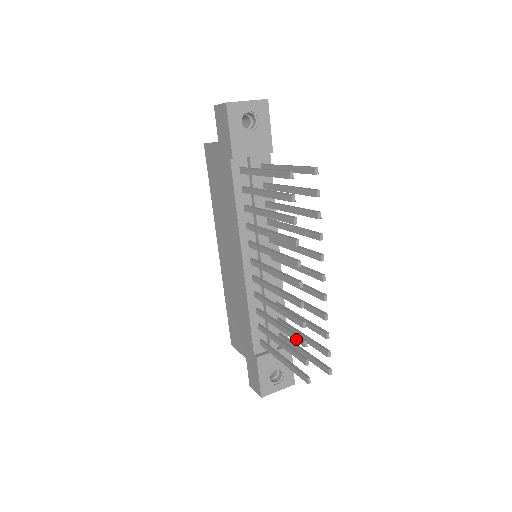
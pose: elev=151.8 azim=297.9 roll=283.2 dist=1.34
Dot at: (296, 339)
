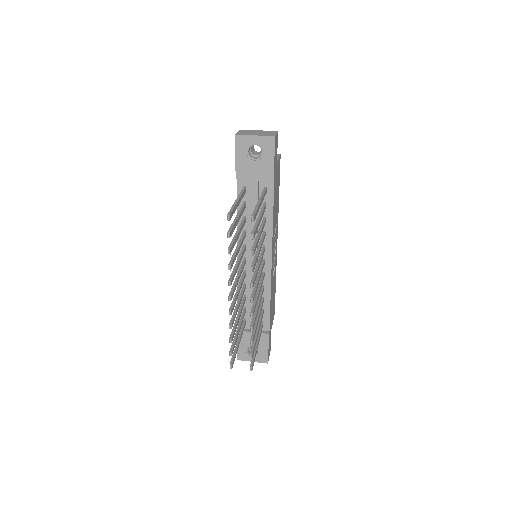
Dot at: (231, 333)
